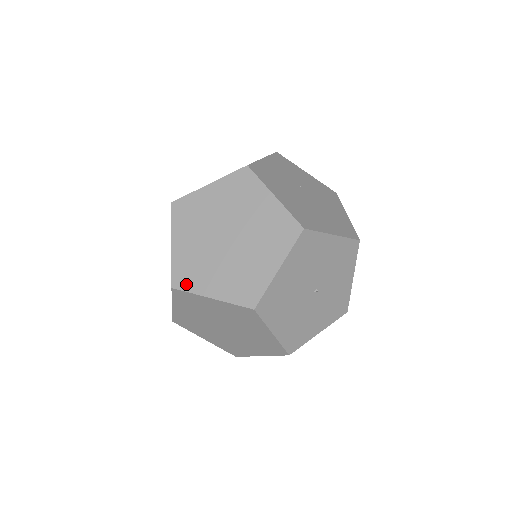
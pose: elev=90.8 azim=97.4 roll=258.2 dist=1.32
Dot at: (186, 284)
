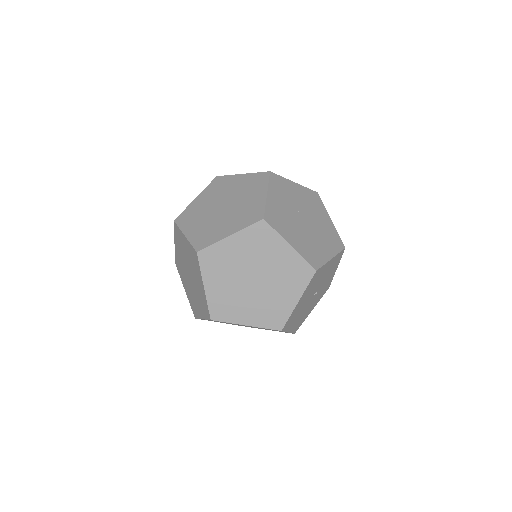
Dot at: (223, 317)
